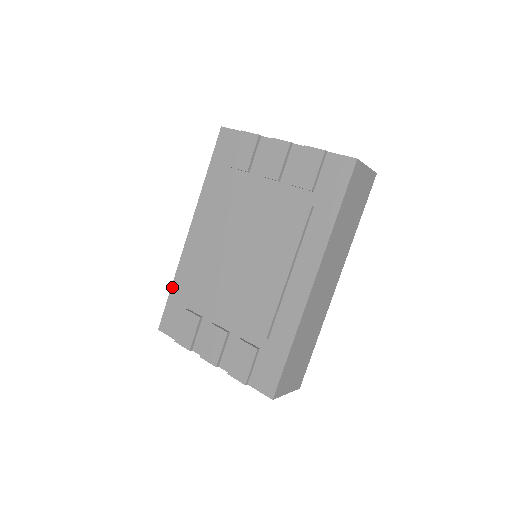
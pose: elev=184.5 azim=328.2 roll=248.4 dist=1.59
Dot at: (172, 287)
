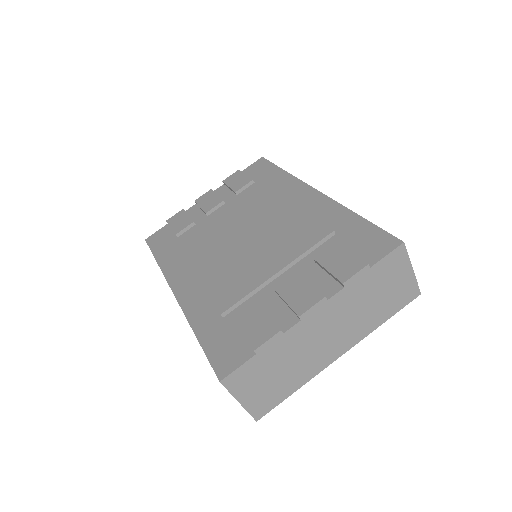
Dot at: (197, 335)
